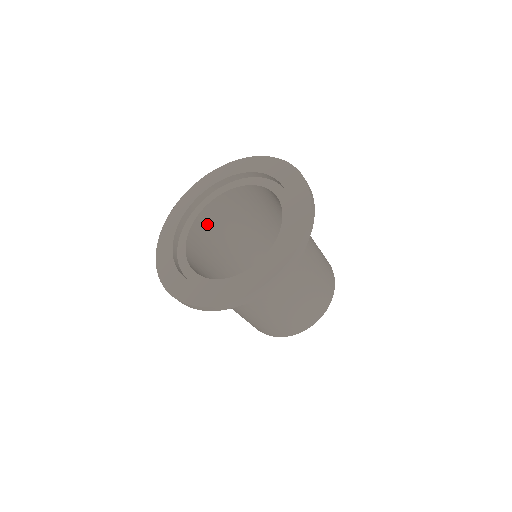
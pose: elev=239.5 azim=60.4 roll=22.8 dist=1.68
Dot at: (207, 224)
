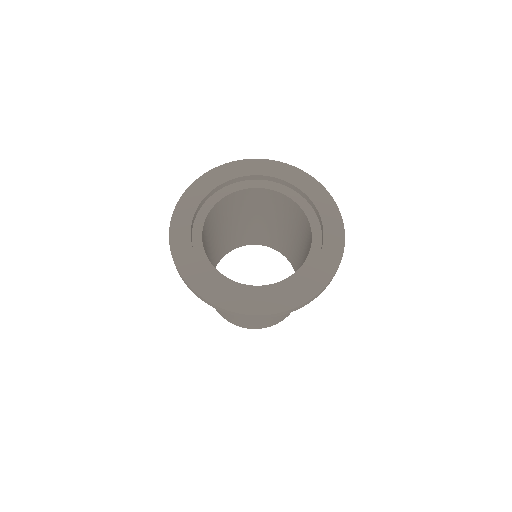
Dot at: (228, 204)
